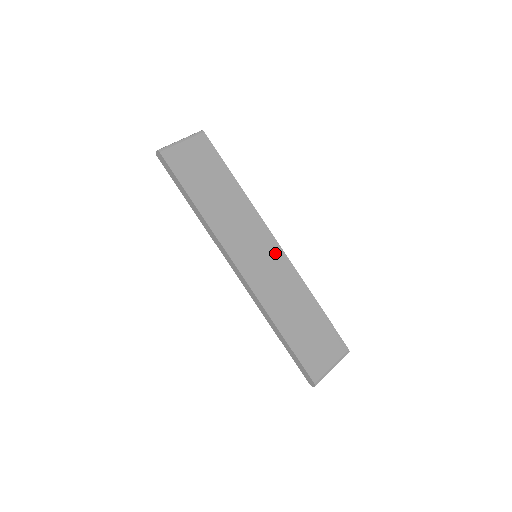
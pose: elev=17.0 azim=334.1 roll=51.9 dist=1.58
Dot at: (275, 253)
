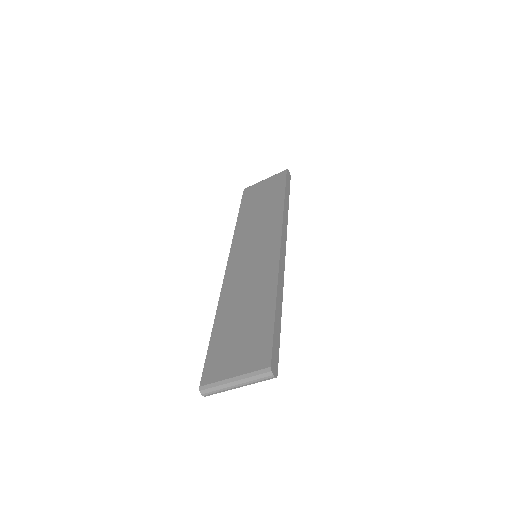
Dot at: (270, 251)
